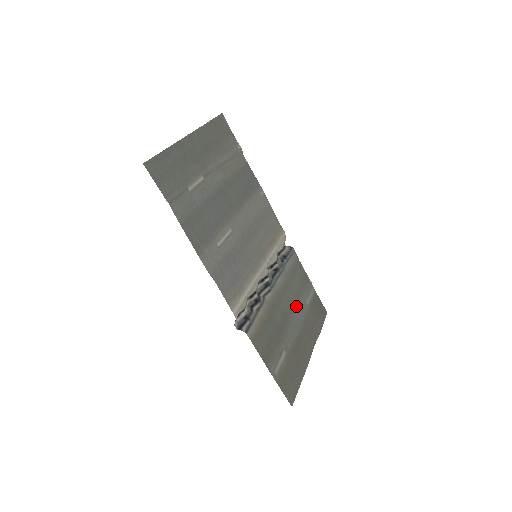
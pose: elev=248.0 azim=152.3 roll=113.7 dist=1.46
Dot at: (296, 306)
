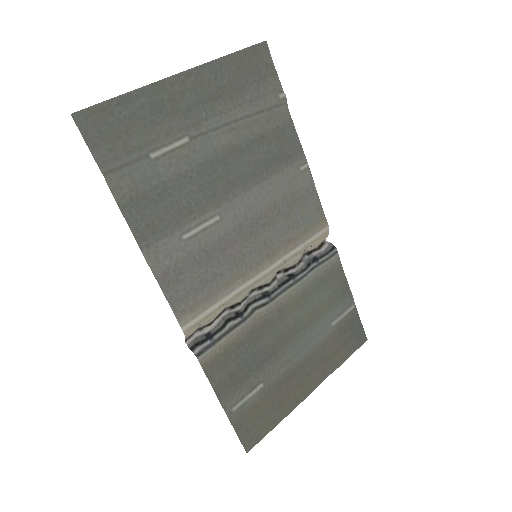
Dot at: (310, 327)
